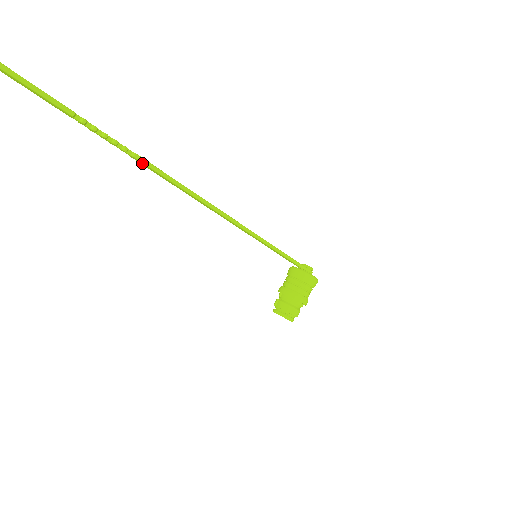
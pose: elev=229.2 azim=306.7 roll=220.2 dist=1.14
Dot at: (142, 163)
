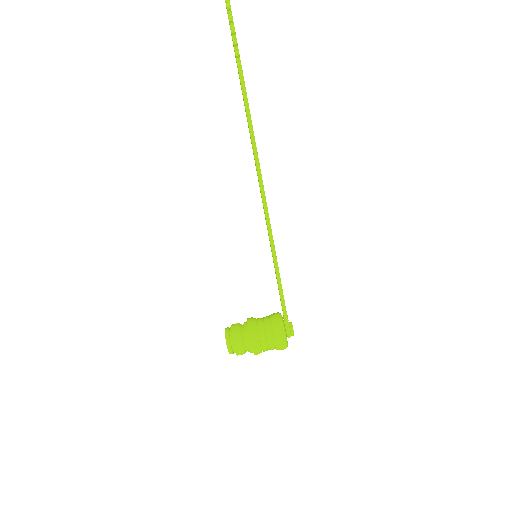
Dot at: (240, 78)
